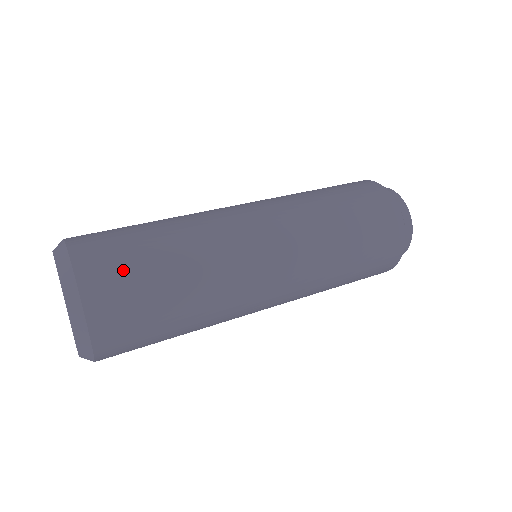
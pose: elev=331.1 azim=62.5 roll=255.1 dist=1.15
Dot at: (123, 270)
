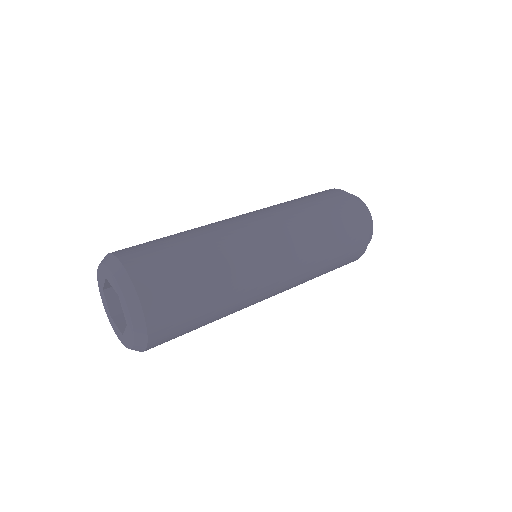
Dot at: (180, 320)
